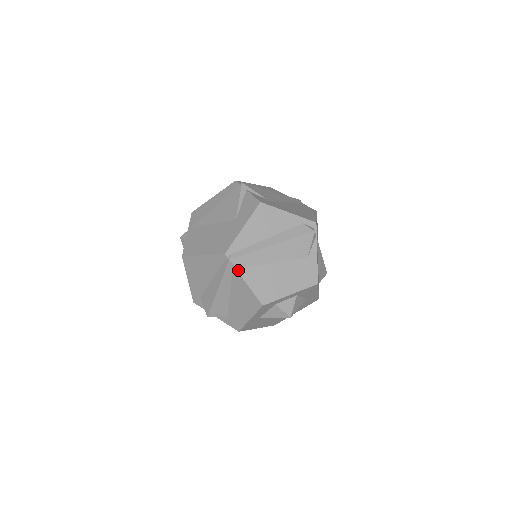
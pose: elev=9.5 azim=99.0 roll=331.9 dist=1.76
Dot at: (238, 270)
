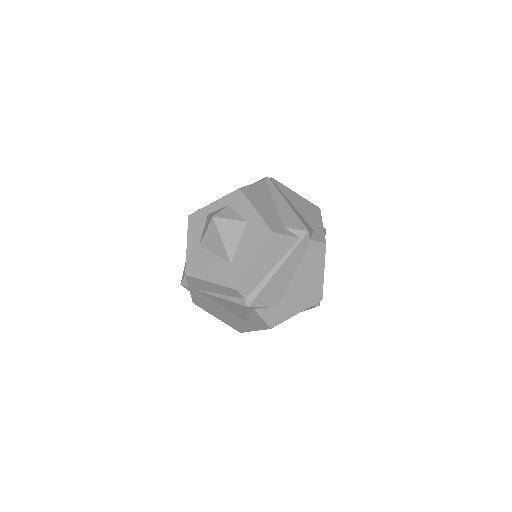
Dot at: occluded
